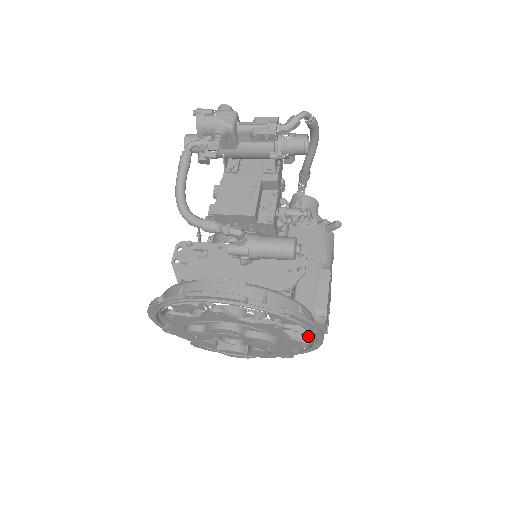
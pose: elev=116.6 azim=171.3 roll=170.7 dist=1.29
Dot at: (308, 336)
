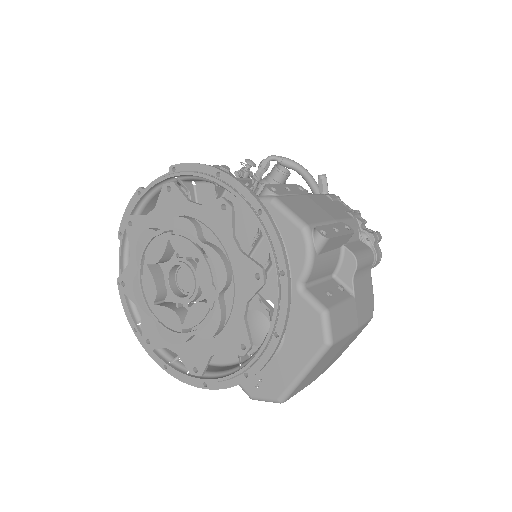
Dot at: (302, 259)
